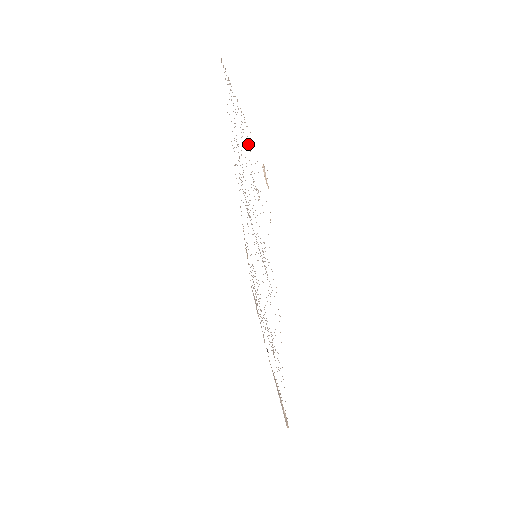
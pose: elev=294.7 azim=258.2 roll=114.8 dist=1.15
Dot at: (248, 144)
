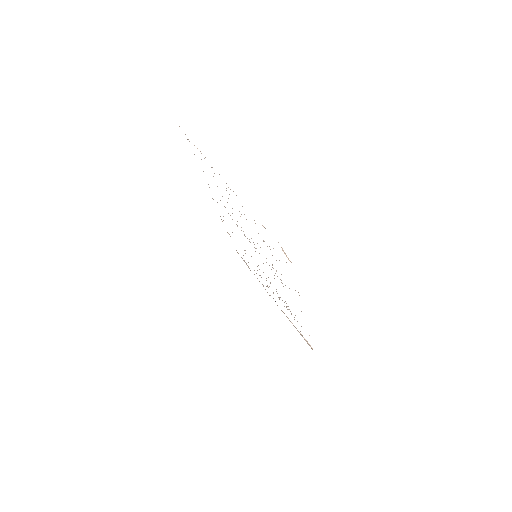
Dot at: occluded
